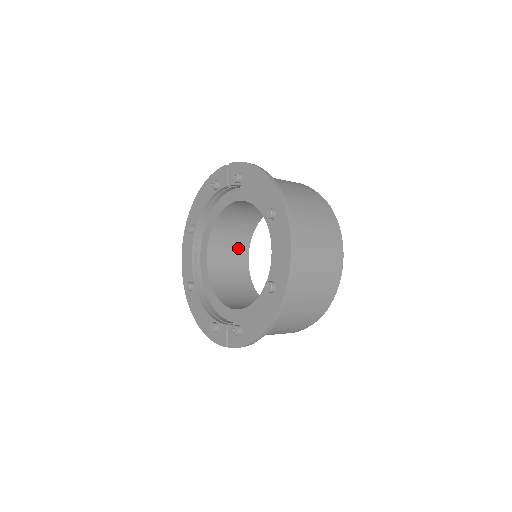
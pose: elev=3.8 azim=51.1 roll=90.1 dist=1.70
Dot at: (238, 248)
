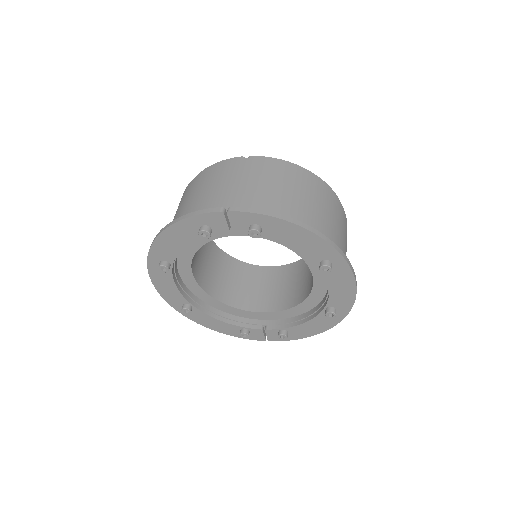
Dot at: occluded
